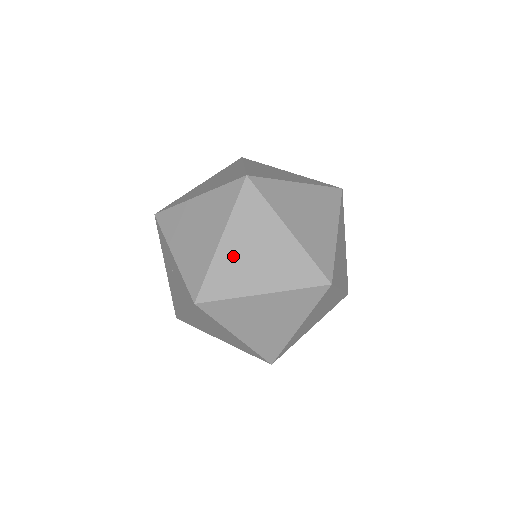
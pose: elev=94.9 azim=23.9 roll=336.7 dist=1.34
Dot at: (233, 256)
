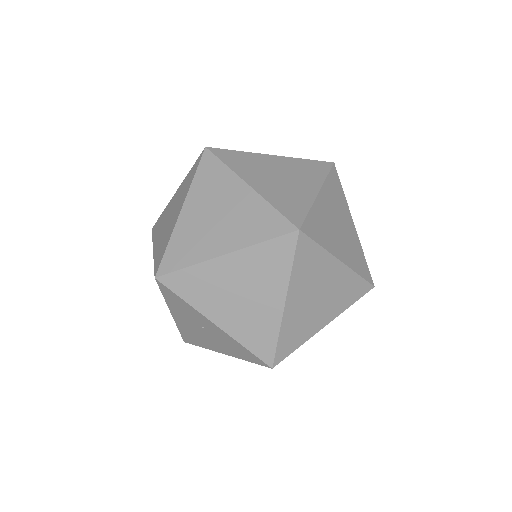
Dot at: (298, 311)
